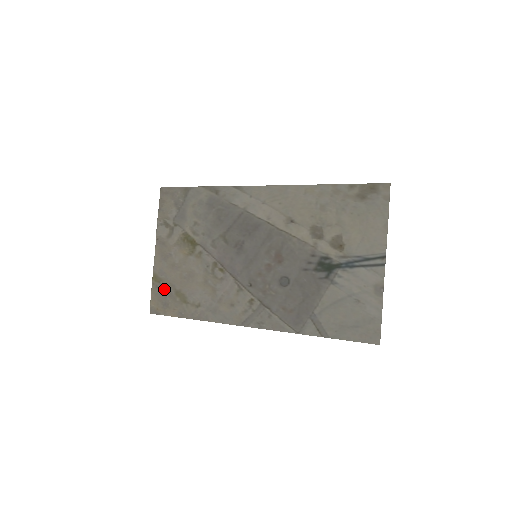
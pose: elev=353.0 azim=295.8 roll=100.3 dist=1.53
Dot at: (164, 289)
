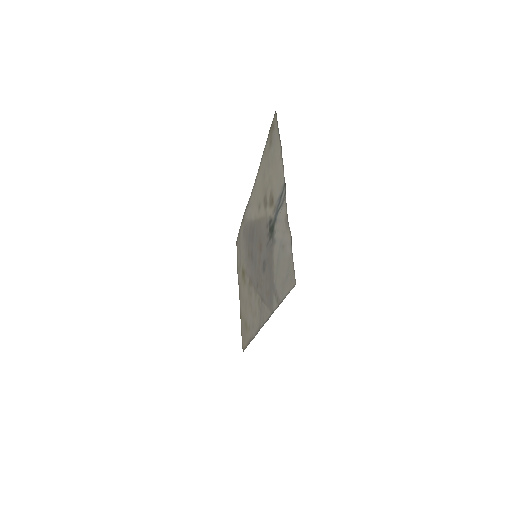
Dot at: (243, 325)
